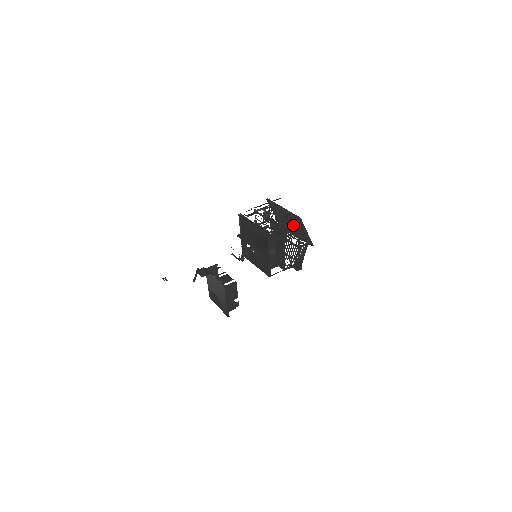
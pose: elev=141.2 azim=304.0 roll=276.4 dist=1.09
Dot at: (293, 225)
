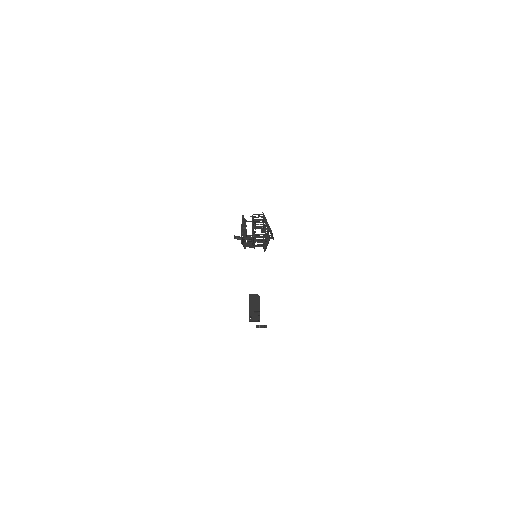
Dot at: (263, 221)
